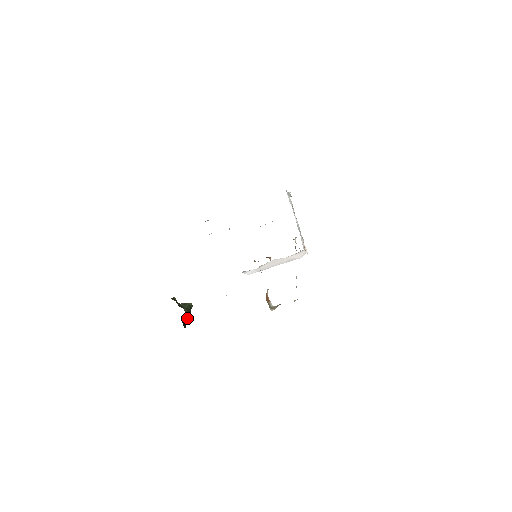
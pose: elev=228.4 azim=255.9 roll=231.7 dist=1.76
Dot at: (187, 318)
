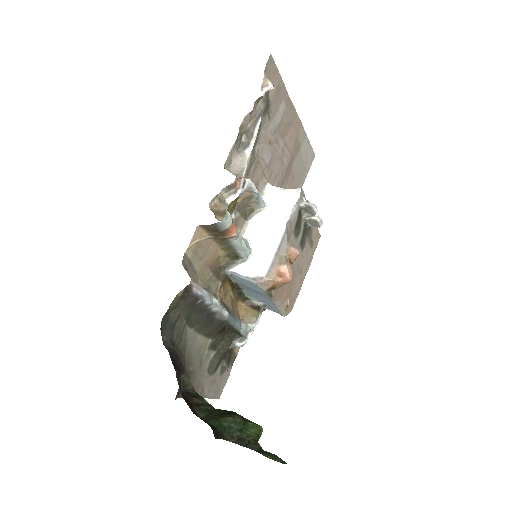
Dot at: (223, 422)
